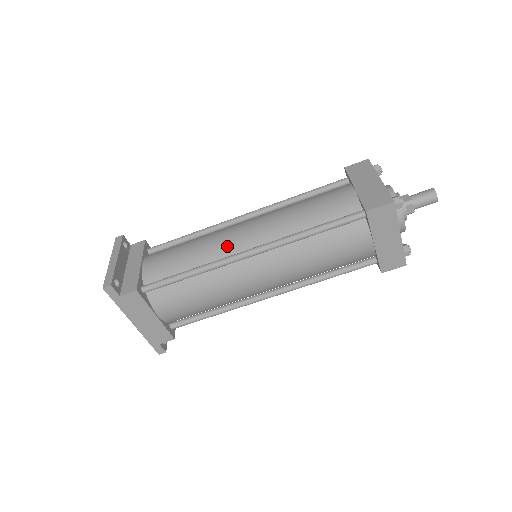
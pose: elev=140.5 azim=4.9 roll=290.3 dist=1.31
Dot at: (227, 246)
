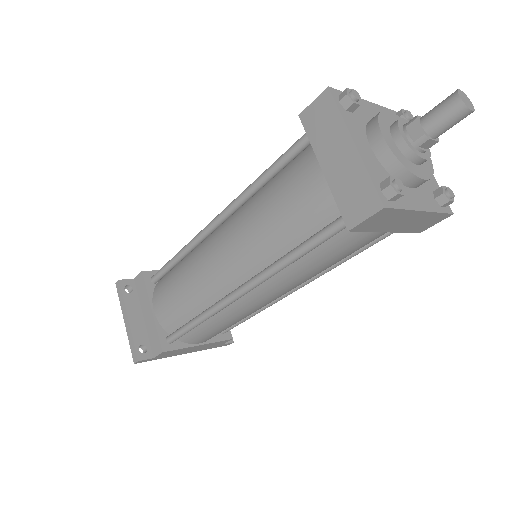
Dot at: (214, 285)
